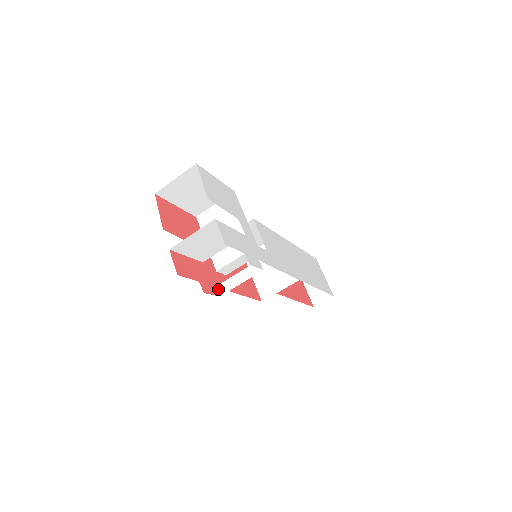
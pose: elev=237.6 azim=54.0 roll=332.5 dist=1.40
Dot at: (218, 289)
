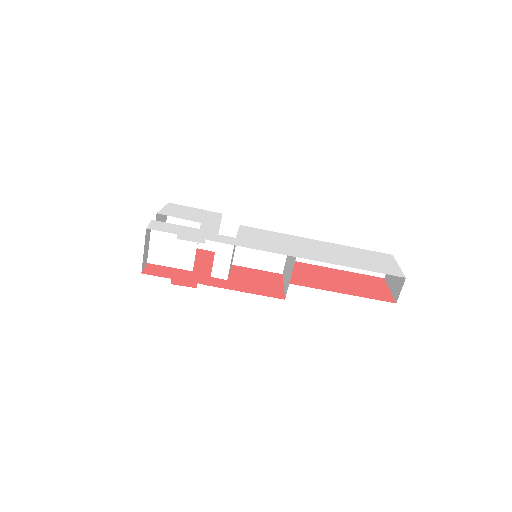
Dot at: occluded
